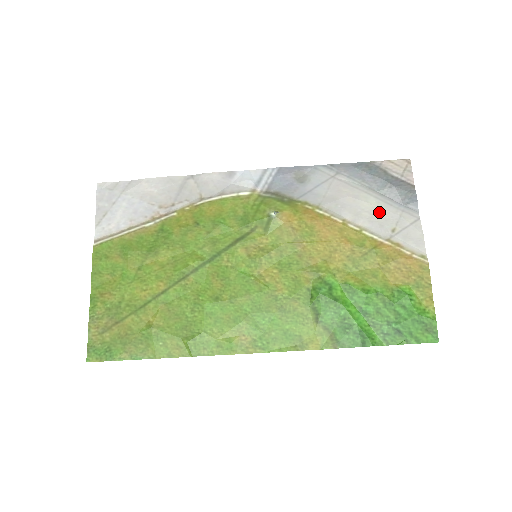
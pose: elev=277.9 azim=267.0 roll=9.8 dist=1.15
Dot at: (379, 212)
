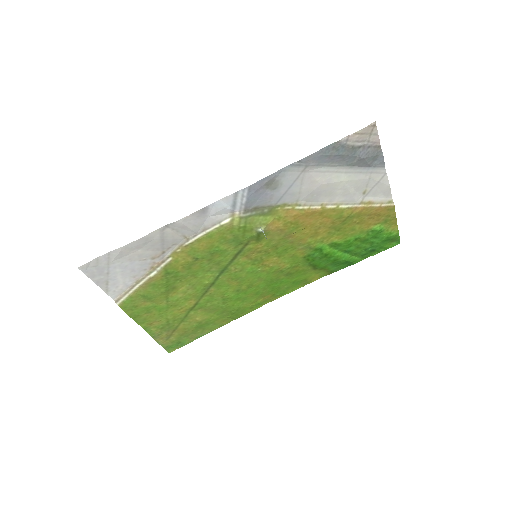
Dot at: (351, 184)
